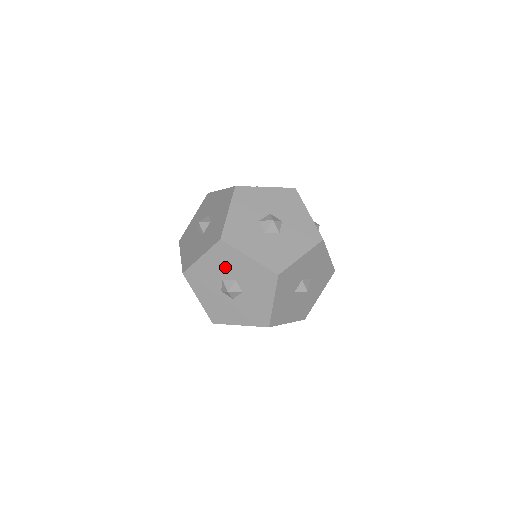
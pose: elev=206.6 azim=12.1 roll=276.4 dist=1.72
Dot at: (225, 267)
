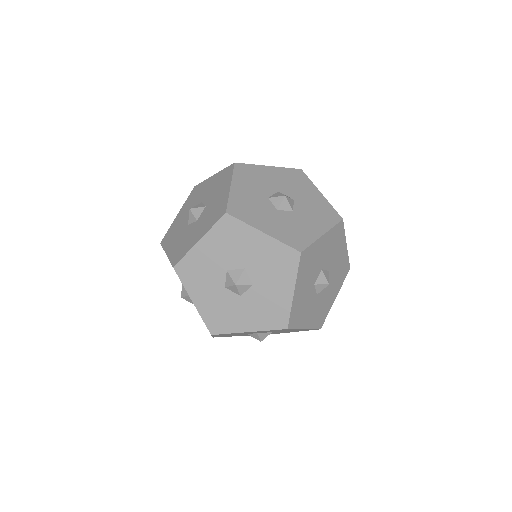
Dot at: (208, 277)
